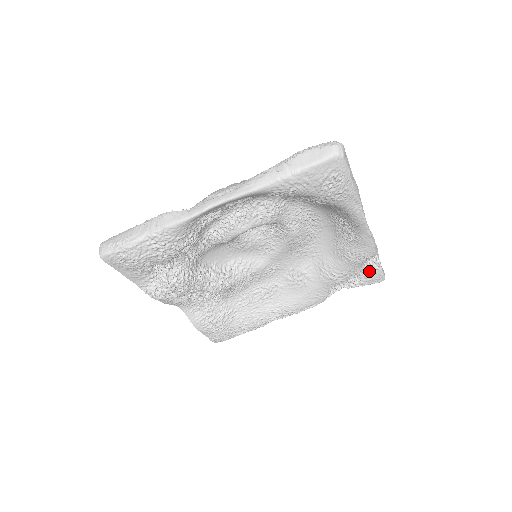
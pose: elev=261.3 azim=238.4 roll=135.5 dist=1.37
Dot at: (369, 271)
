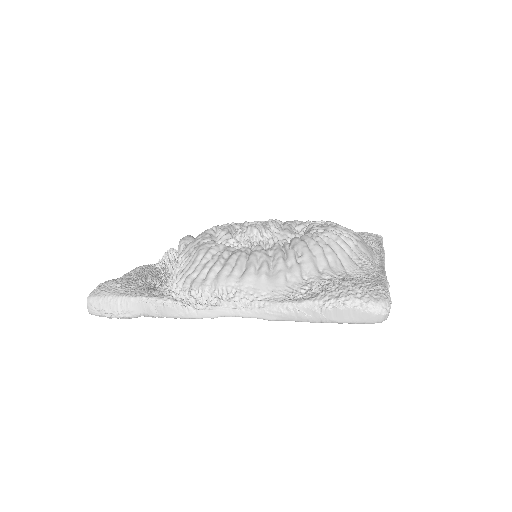
Dot at: occluded
